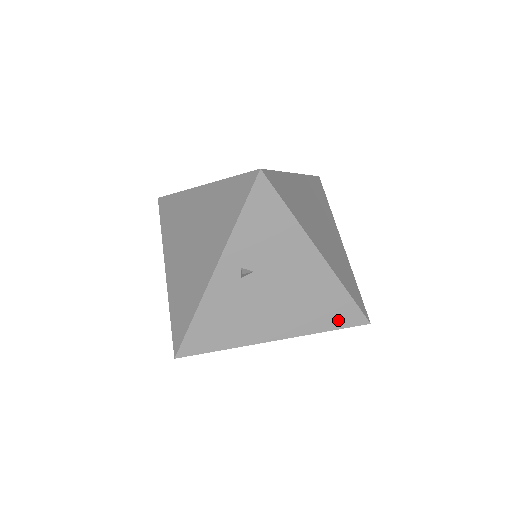
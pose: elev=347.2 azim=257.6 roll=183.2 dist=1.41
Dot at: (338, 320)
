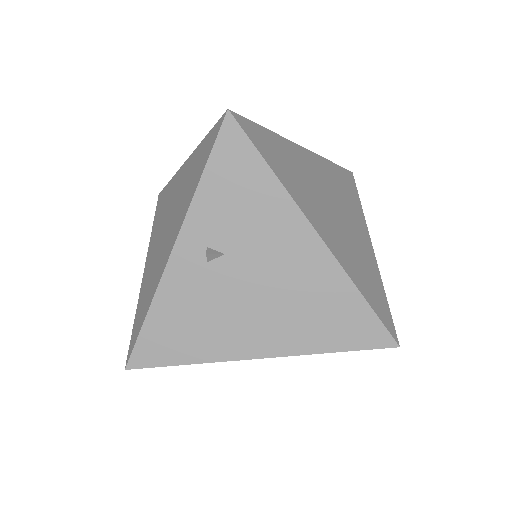
Dot at: (349, 336)
